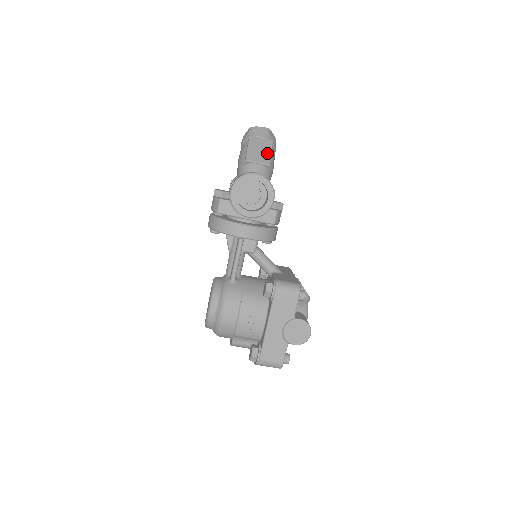
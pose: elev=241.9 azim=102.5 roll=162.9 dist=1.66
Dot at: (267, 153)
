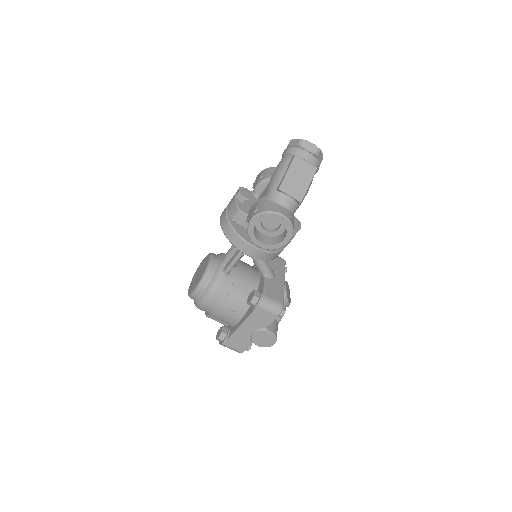
Dot at: (304, 185)
